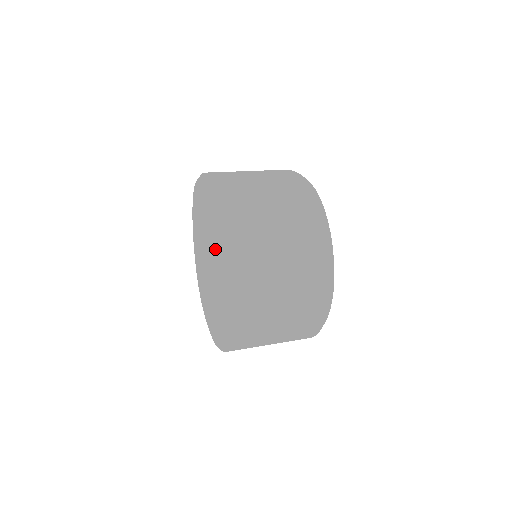
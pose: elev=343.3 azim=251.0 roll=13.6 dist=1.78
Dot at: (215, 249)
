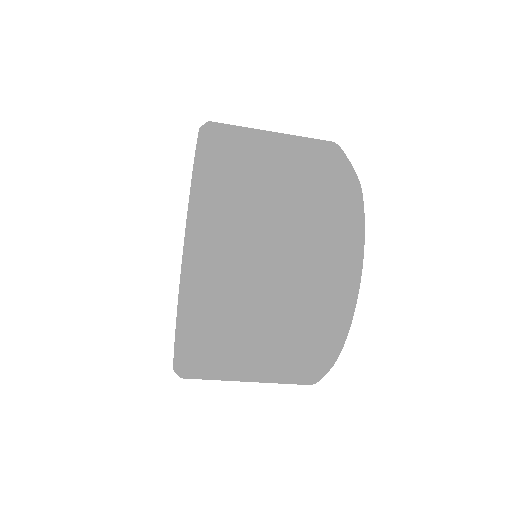
Dot at: (189, 244)
